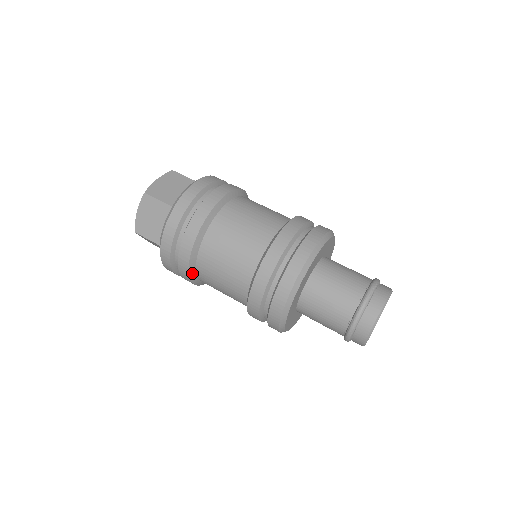
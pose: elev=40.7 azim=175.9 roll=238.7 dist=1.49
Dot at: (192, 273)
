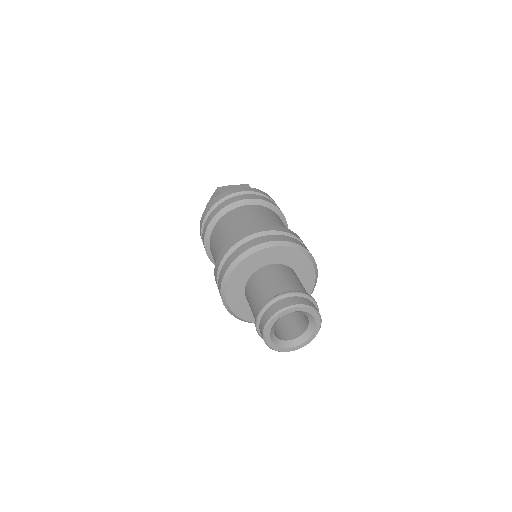
Dot at: (224, 211)
